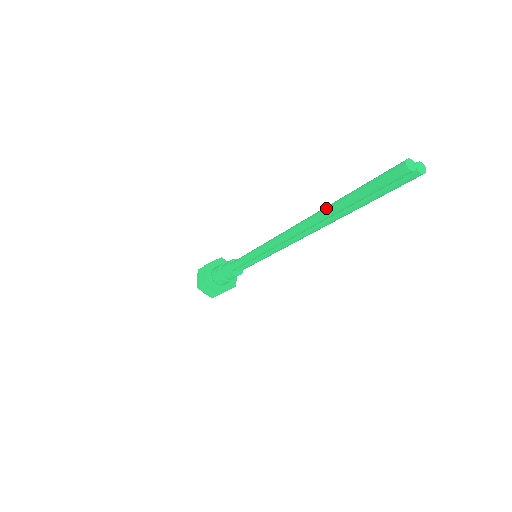
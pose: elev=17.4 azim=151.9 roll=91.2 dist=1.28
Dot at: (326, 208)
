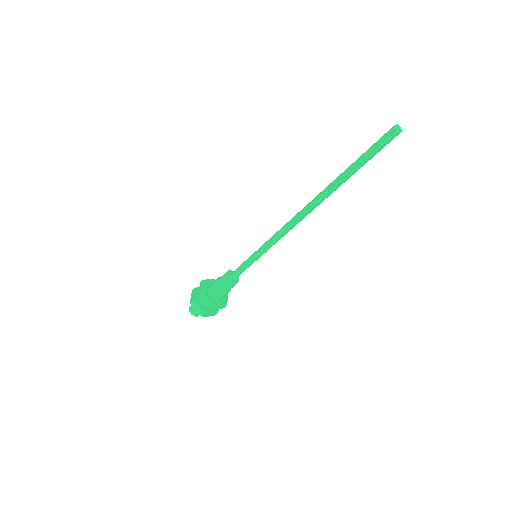
Dot at: (331, 187)
